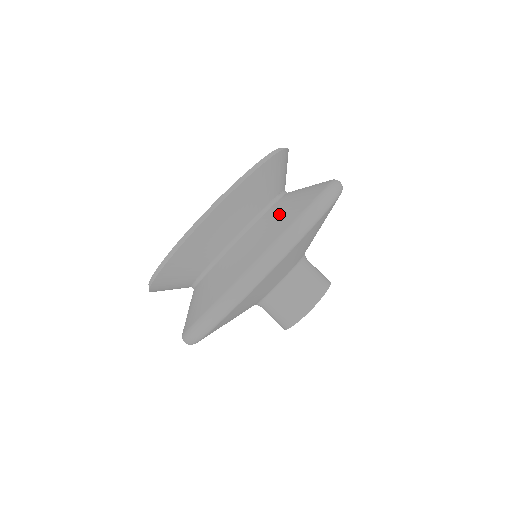
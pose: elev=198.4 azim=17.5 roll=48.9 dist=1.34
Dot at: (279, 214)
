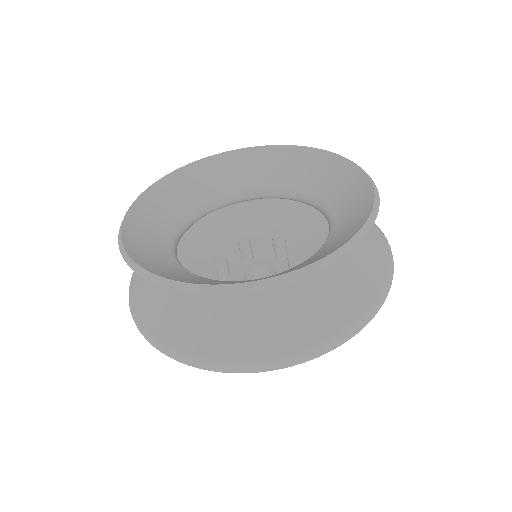
Dot at: (303, 308)
